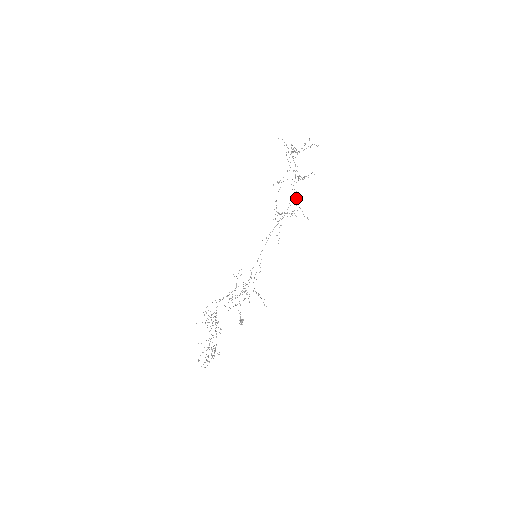
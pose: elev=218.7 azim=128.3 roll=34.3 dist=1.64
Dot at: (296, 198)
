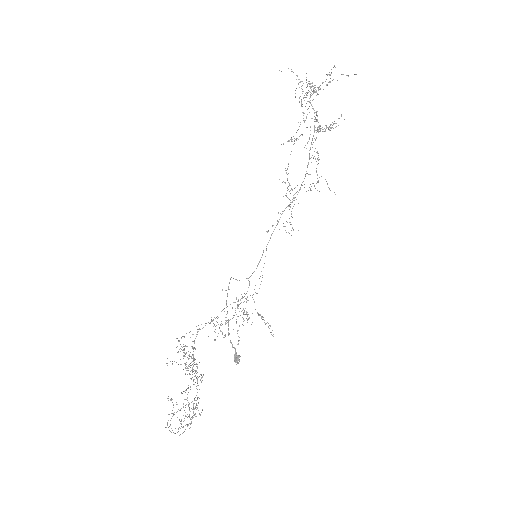
Dot at: (316, 161)
